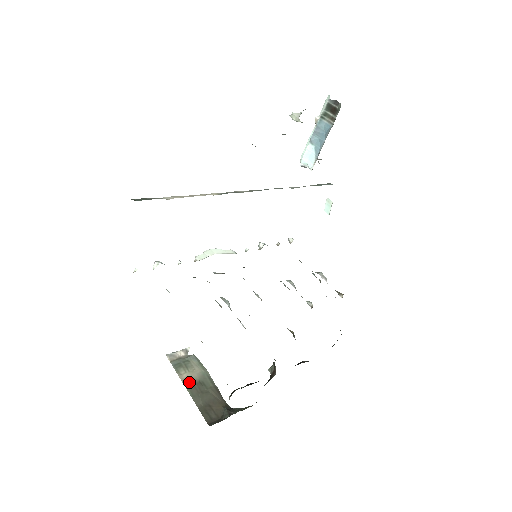
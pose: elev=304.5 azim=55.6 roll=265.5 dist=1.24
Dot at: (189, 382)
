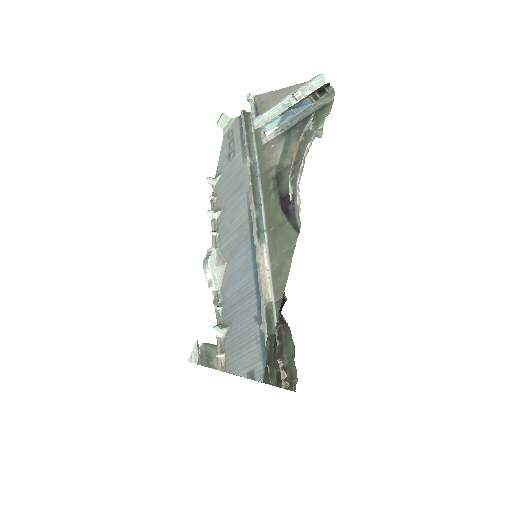
Dot at: occluded
